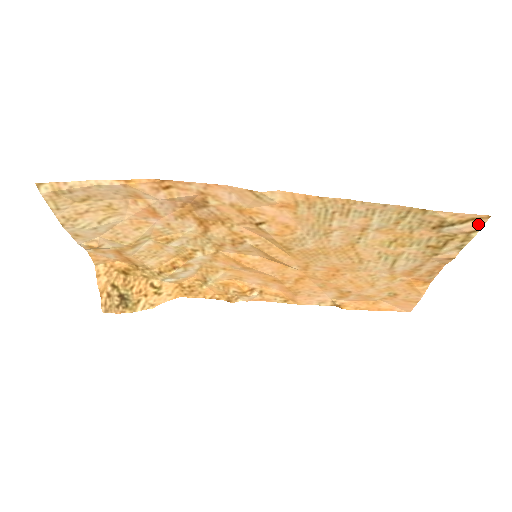
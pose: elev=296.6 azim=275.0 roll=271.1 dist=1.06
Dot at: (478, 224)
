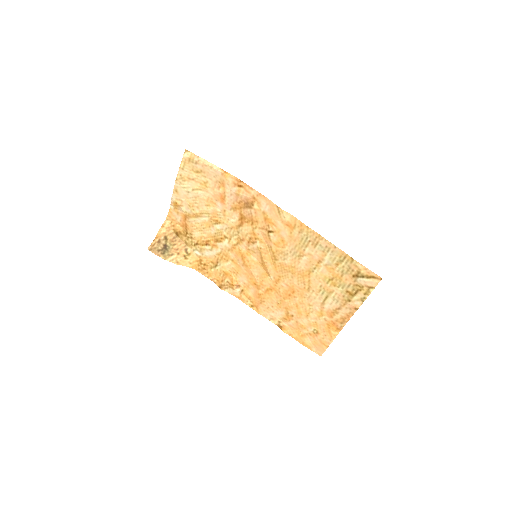
Dot at: (375, 282)
